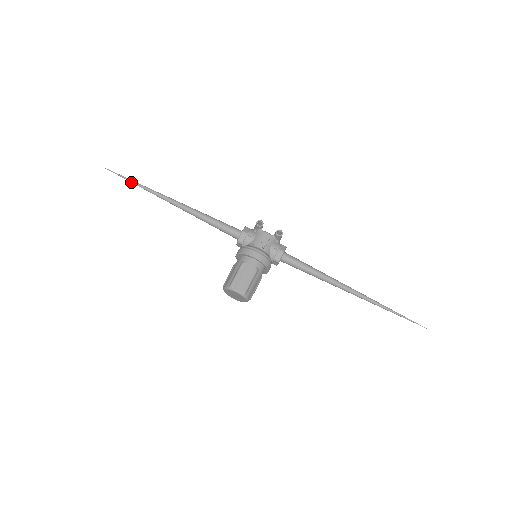
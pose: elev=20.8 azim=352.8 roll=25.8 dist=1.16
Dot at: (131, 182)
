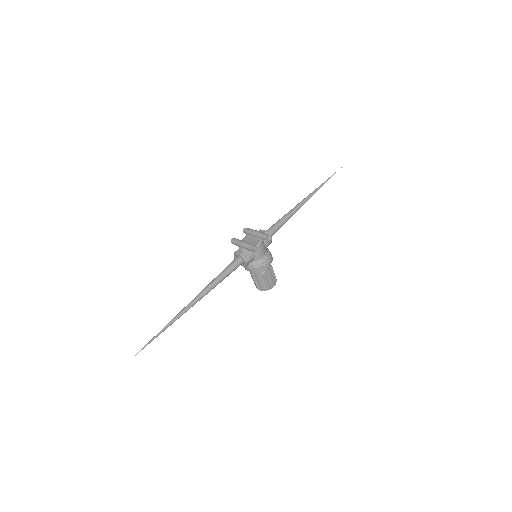
Dot at: occluded
